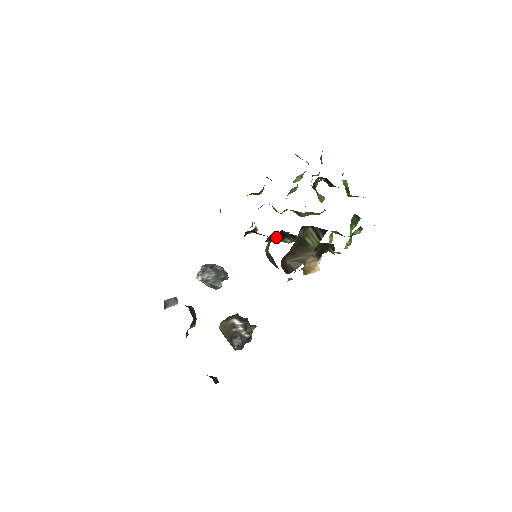
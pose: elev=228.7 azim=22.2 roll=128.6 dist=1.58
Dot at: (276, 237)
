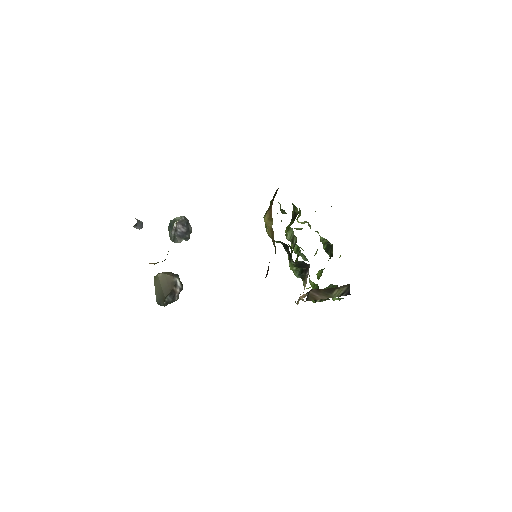
Dot at: (299, 264)
